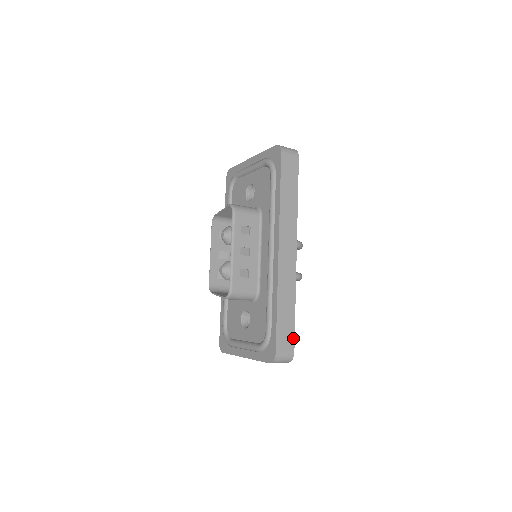
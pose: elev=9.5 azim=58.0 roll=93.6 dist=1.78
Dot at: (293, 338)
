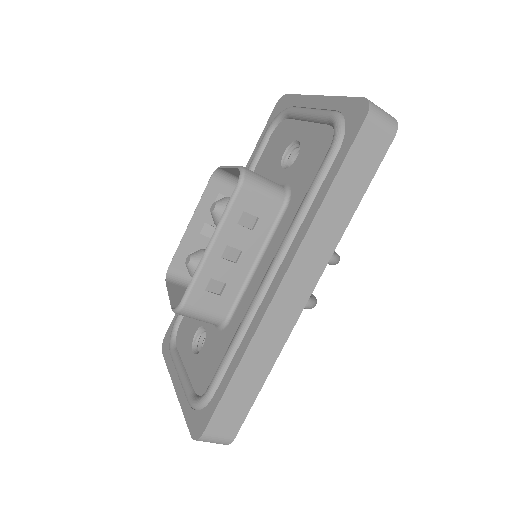
Dot at: (242, 419)
